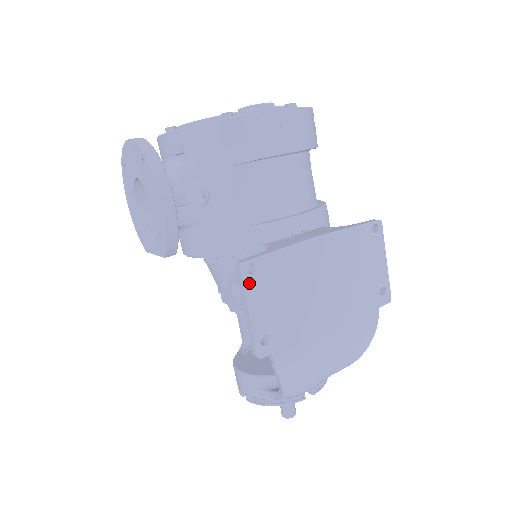
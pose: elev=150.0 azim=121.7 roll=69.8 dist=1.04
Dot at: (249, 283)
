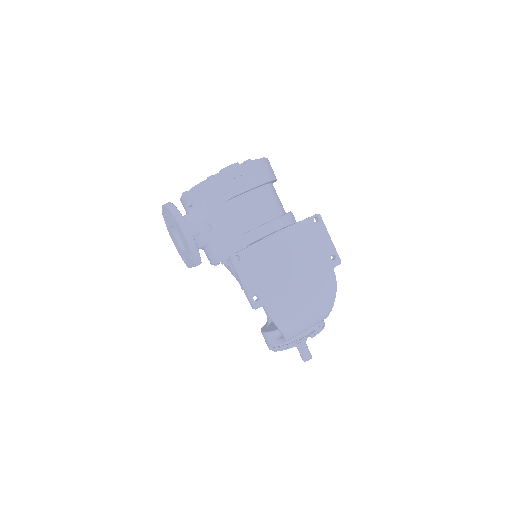
Dot at: (238, 267)
